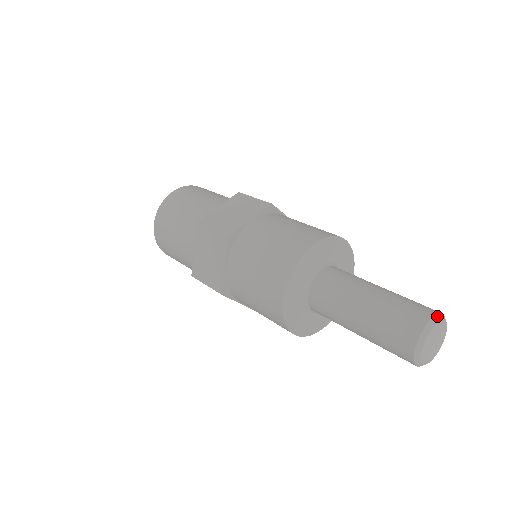
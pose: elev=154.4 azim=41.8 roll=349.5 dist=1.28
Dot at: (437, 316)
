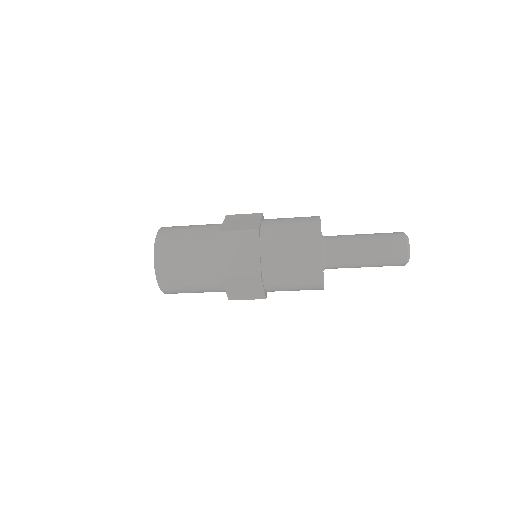
Dot at: occluded
